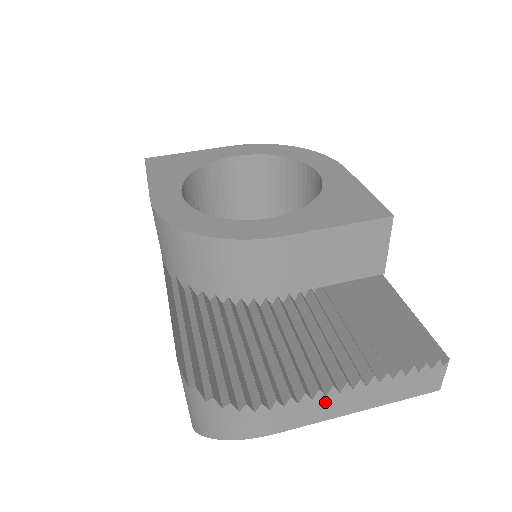
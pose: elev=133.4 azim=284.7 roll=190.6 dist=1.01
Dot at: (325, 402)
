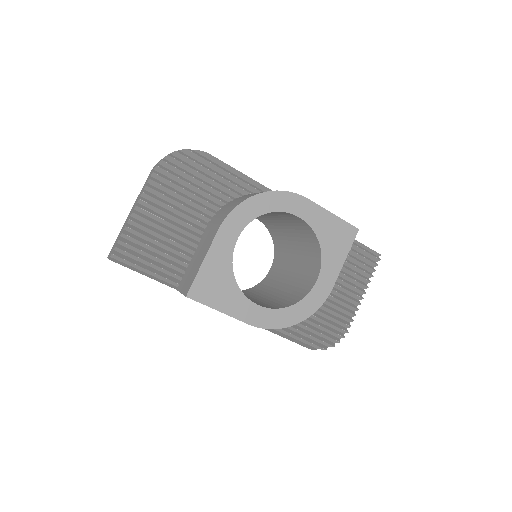
Dot at: occluded
